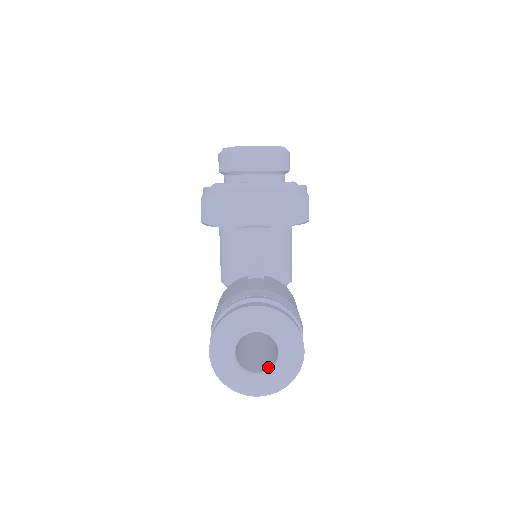
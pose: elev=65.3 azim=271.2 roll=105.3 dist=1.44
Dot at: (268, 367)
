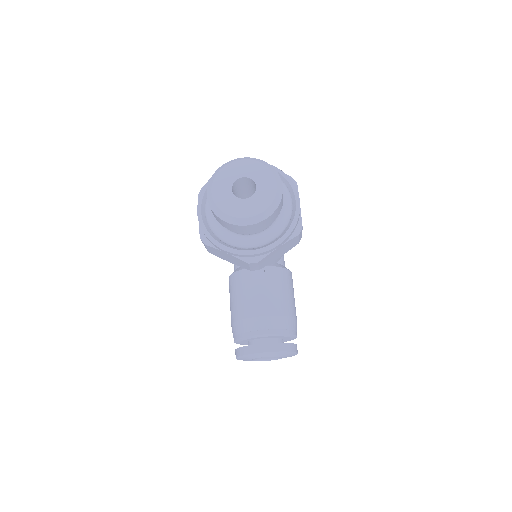
Dot at: occluded
